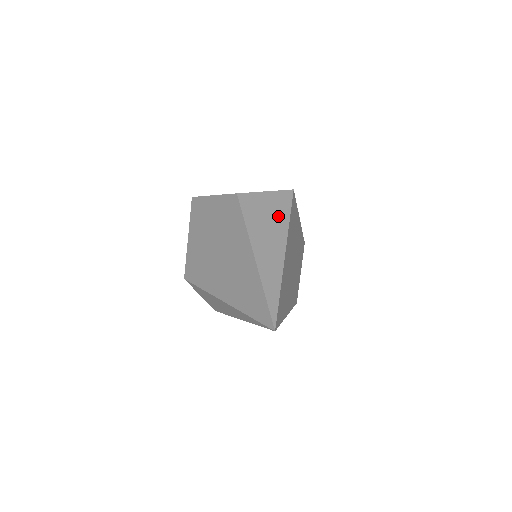
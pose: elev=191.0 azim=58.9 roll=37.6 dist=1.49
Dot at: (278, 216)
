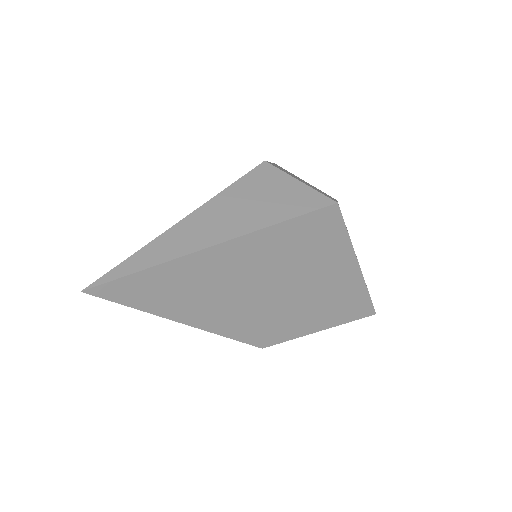
Dot at: (272, 210)
